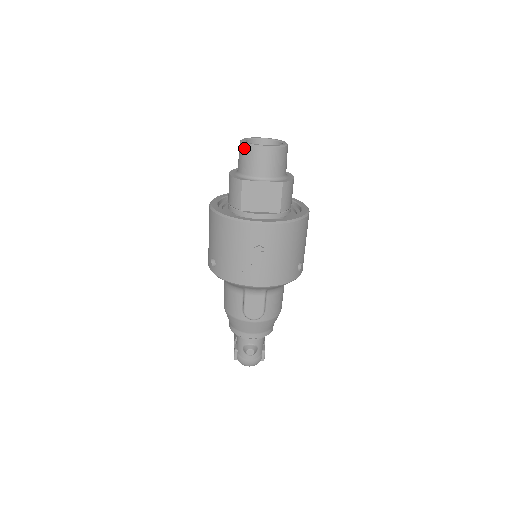
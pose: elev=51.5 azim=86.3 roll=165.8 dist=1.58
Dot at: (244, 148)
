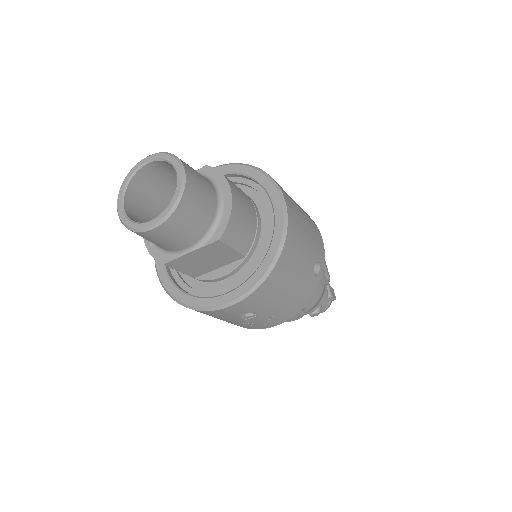
Dot at: occluded
